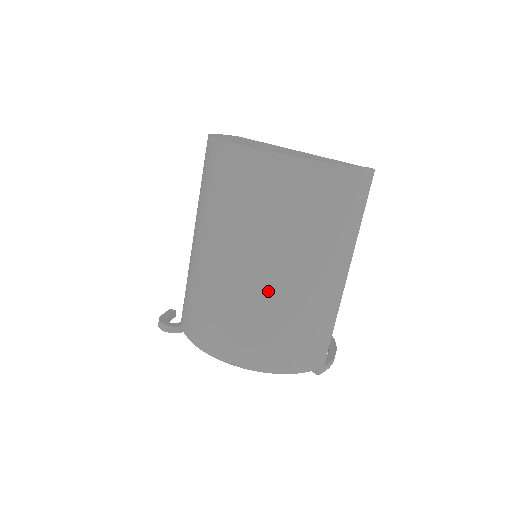
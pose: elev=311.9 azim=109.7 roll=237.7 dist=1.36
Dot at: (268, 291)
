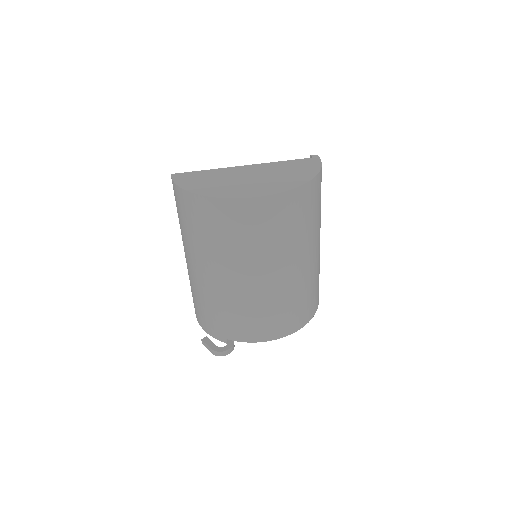
Dot at: (308, 272)
